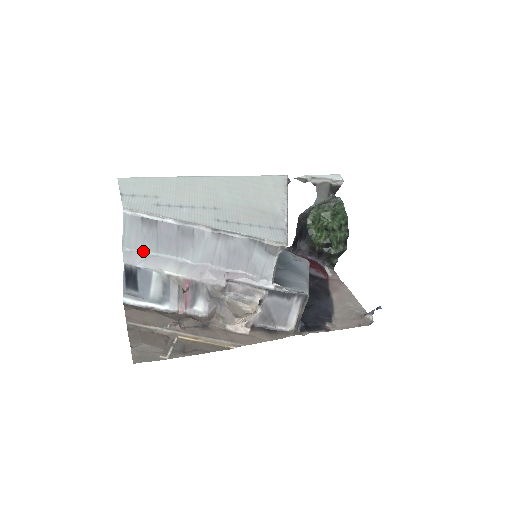
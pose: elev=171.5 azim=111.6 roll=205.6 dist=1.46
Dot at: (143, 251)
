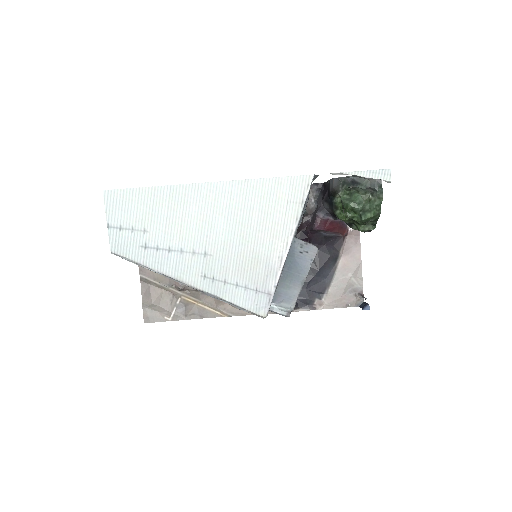
Dot at: occluded
